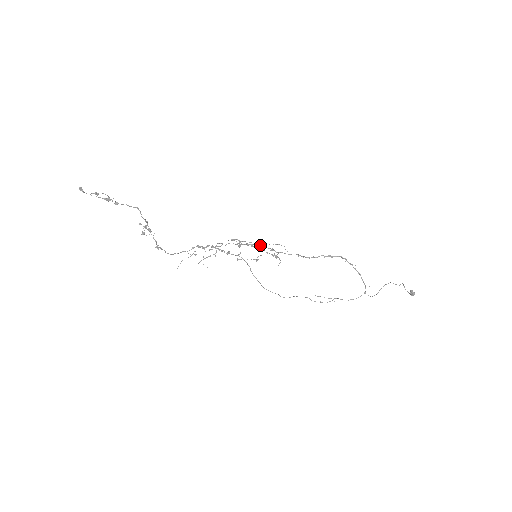
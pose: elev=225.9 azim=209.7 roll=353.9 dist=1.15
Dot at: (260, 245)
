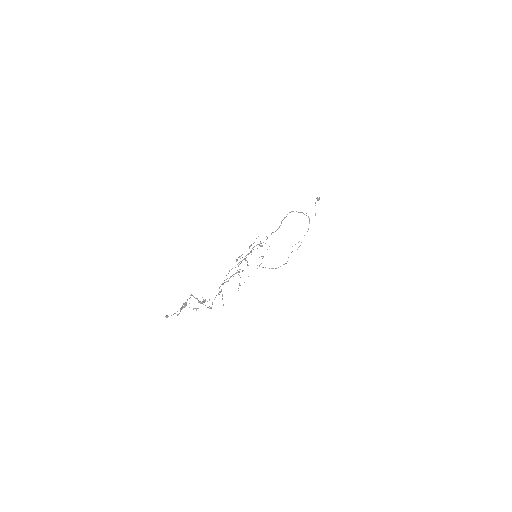
Dot at: occluded
